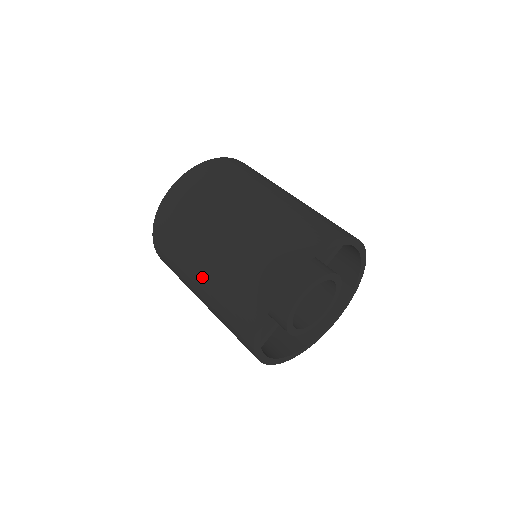
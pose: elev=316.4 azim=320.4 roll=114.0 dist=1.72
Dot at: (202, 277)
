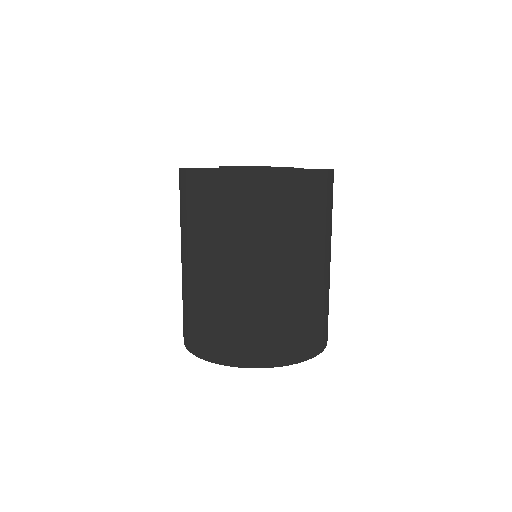
Dot at: occluded
